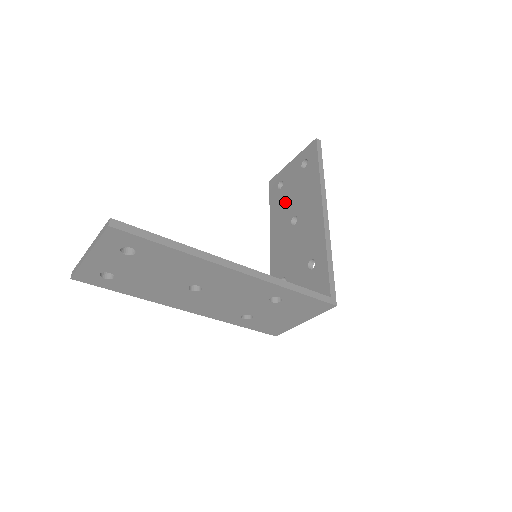
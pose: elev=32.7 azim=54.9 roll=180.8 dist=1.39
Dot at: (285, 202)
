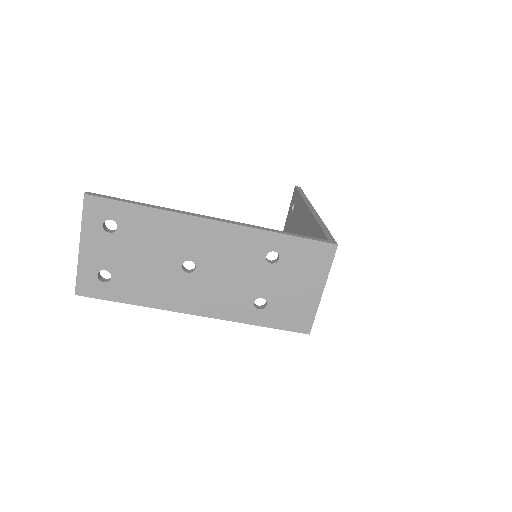
Dot at: occluded
